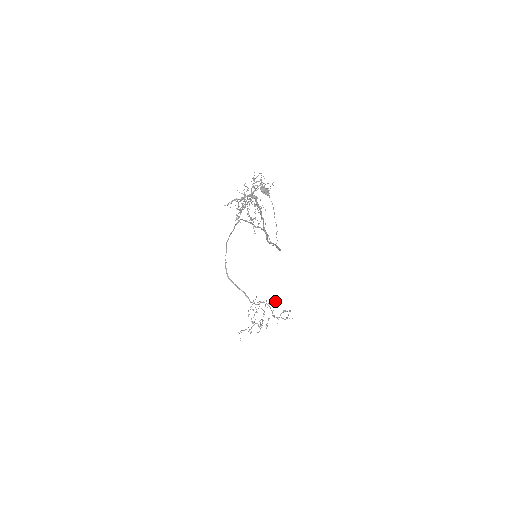
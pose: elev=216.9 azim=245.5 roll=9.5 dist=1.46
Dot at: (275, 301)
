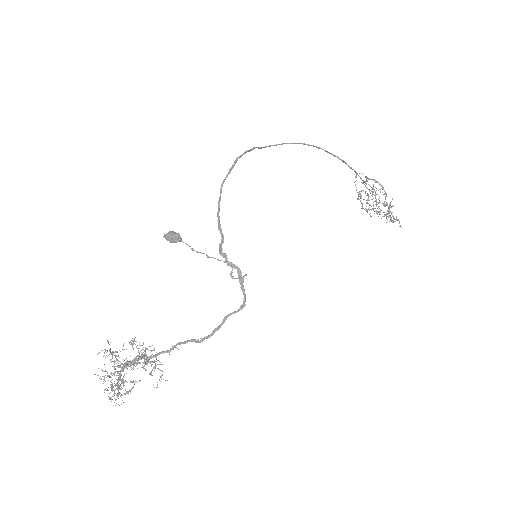
Dot at: (367, 203)
